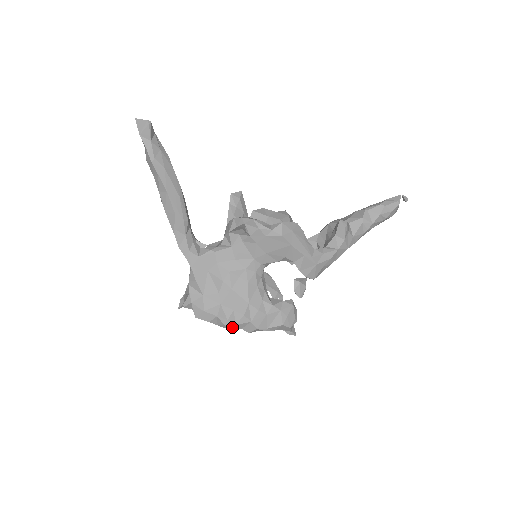
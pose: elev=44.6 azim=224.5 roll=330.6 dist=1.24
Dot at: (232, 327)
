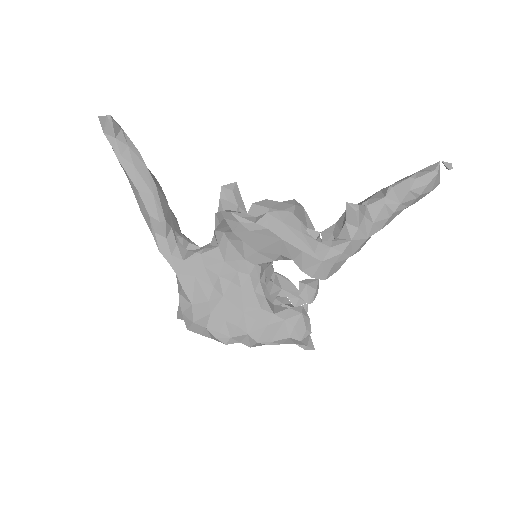
Dot at: (226, 340)
